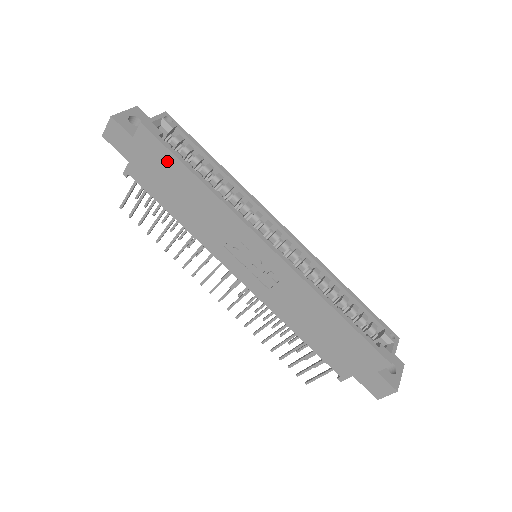
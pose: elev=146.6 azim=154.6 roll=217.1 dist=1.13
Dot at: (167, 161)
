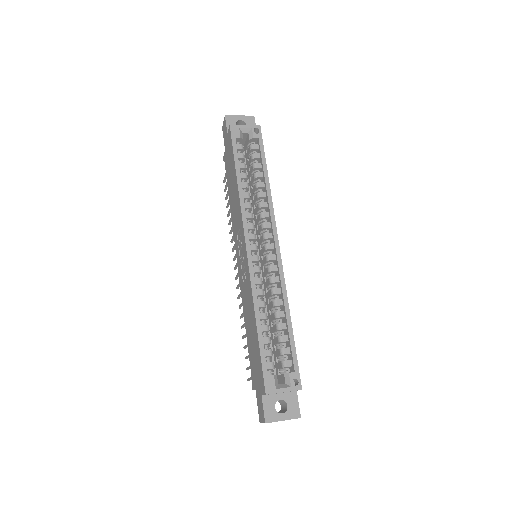
Dot at: (232, 157)
